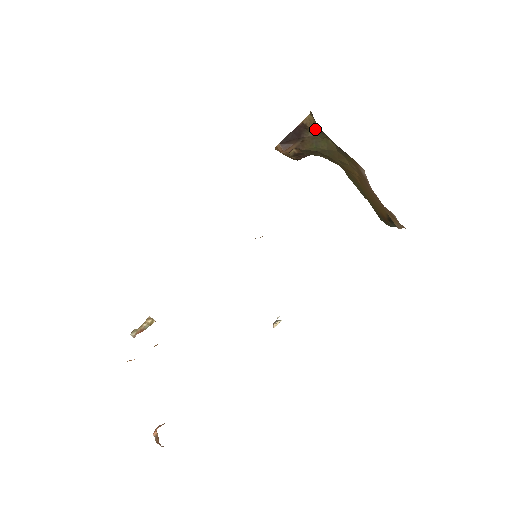
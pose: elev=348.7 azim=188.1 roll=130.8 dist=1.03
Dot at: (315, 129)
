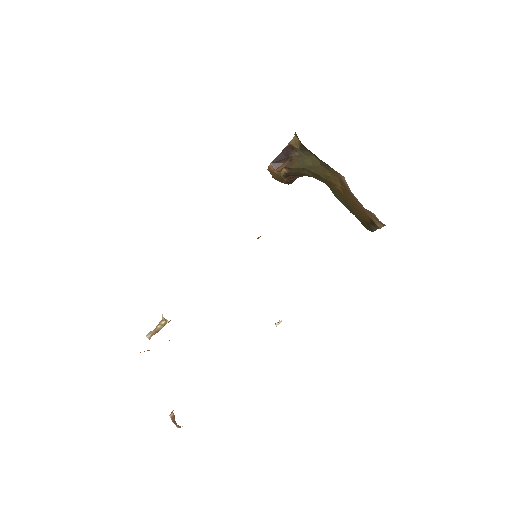
Dot at: (300, 148)
